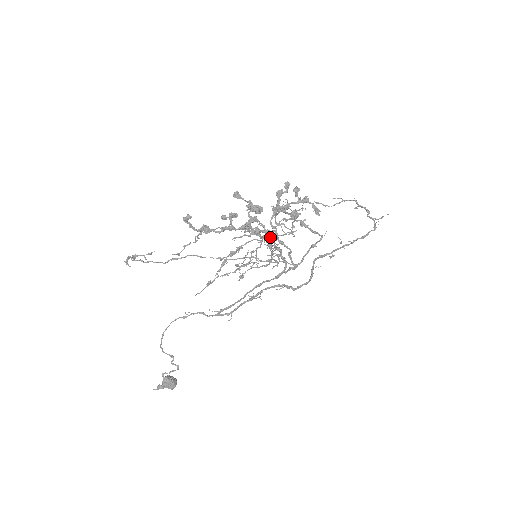
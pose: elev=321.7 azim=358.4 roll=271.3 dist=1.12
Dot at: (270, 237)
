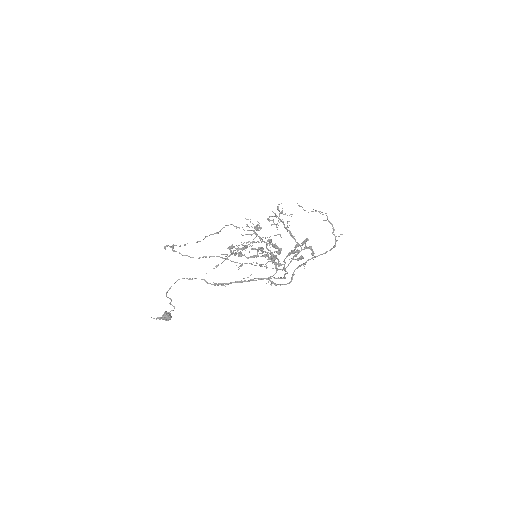
Dot at: occluded
